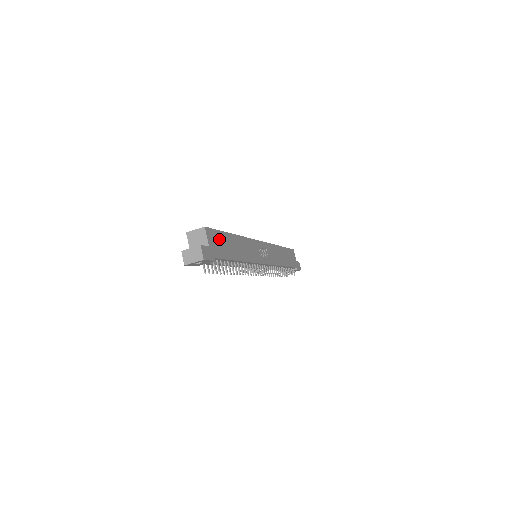
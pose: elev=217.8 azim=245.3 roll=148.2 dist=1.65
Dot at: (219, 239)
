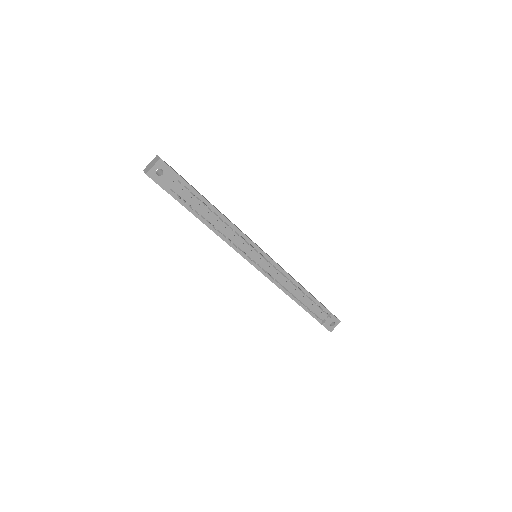
Dot at: occluded
